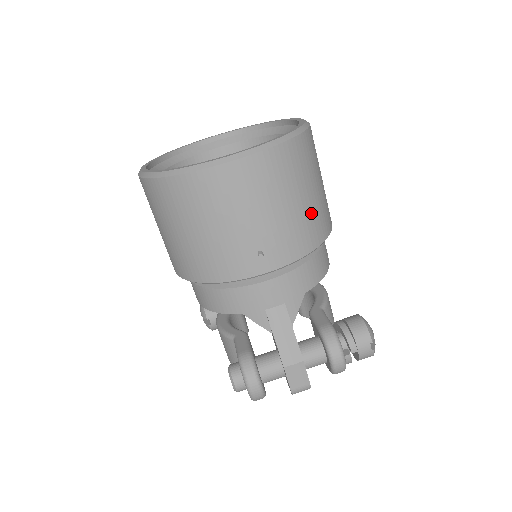
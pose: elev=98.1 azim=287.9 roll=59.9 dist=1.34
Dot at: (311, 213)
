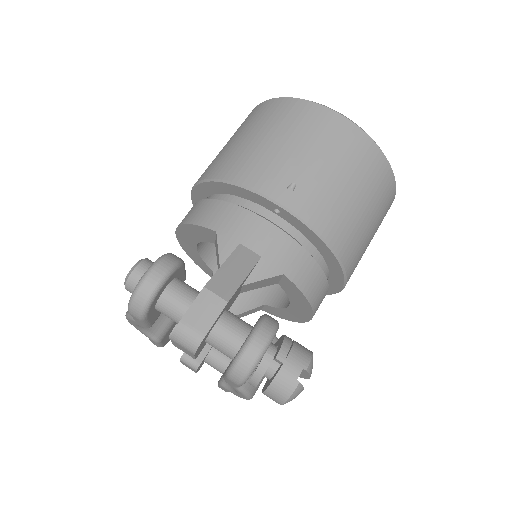
Dot at: (353, 220)
